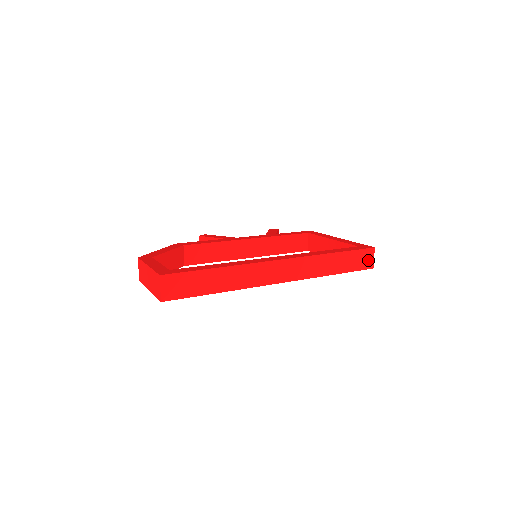
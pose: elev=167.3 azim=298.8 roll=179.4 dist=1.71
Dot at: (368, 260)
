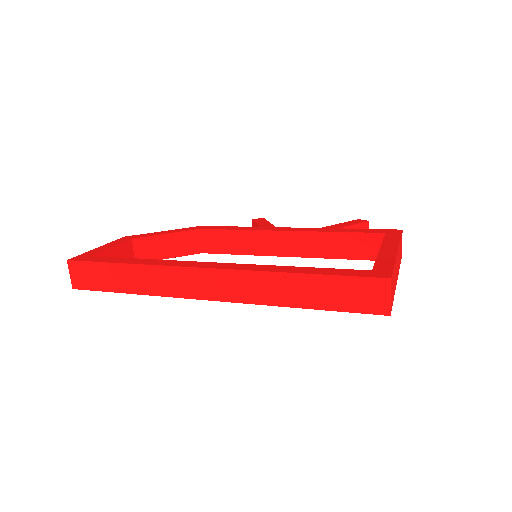
Dot at: (376, 298)
